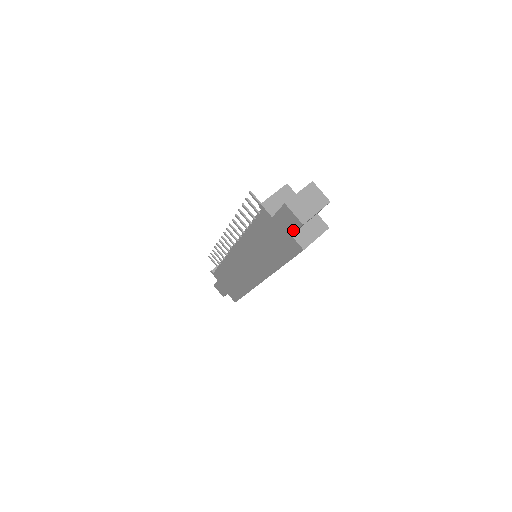
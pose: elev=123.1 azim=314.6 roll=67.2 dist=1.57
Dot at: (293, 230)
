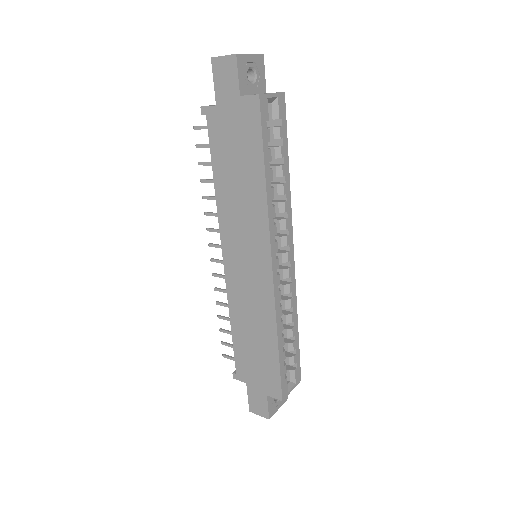
Dot at: (236, 83)
